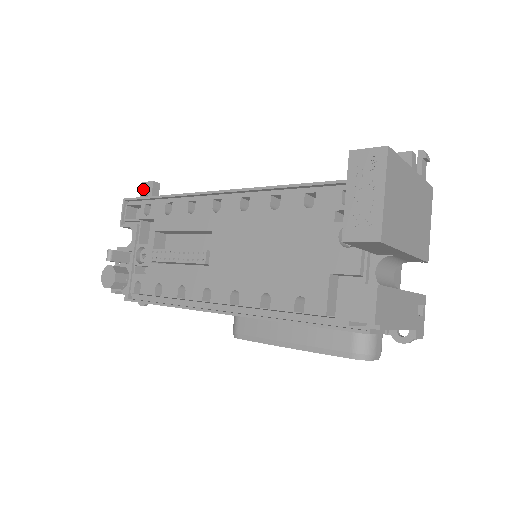
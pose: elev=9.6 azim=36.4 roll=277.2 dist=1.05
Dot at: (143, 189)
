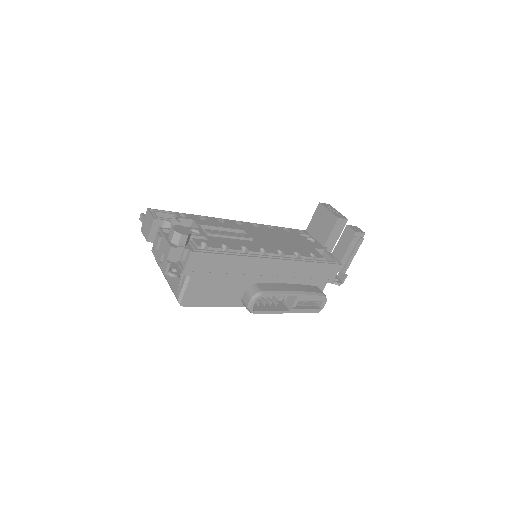
Dot at: occluded
